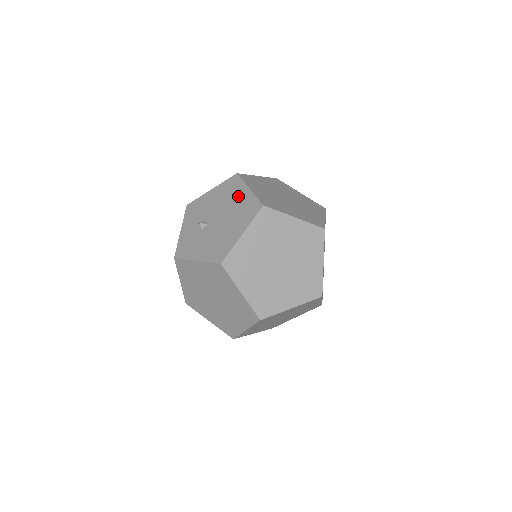
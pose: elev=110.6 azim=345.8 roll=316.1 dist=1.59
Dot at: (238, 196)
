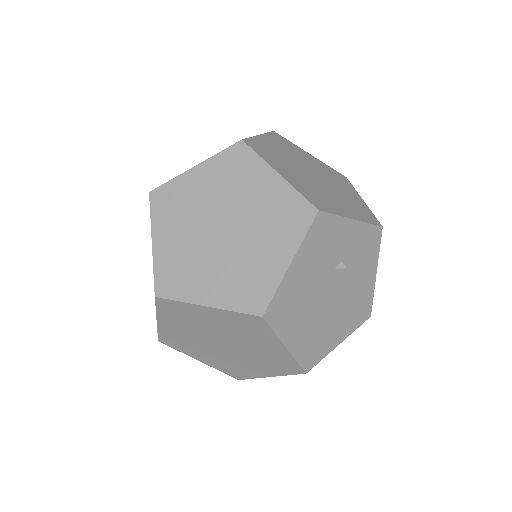
Dot at: occluded
